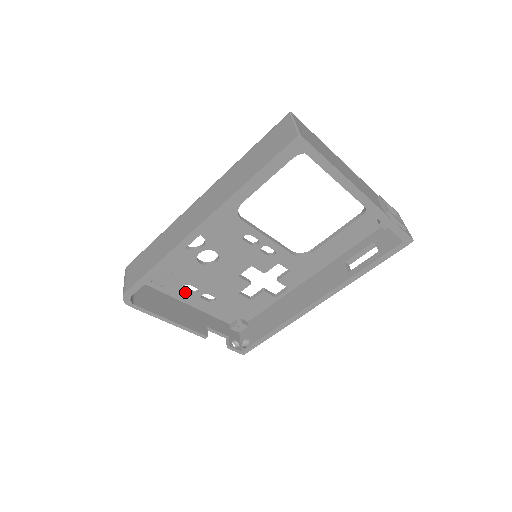
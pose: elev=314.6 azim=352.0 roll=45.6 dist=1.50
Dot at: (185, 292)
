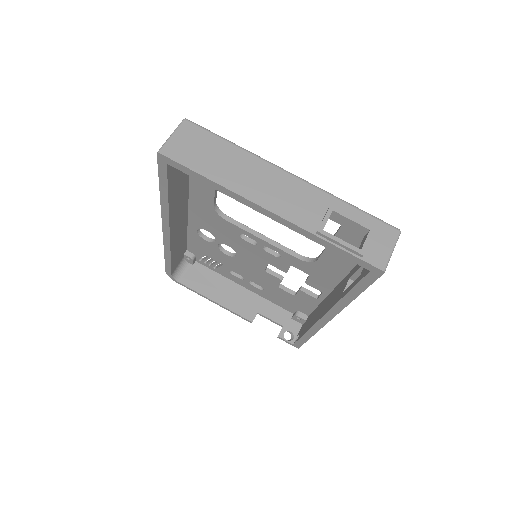
Dot at: (234, 276)
